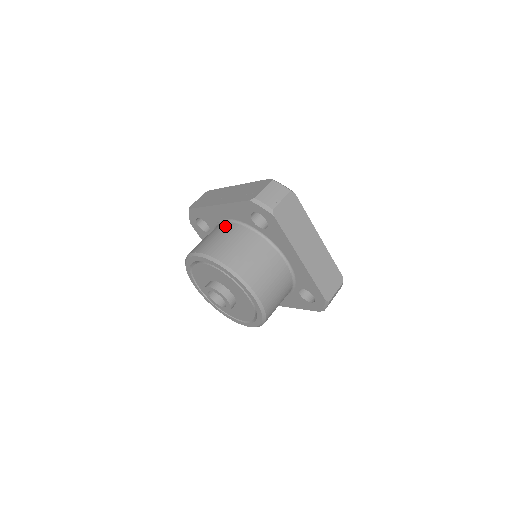
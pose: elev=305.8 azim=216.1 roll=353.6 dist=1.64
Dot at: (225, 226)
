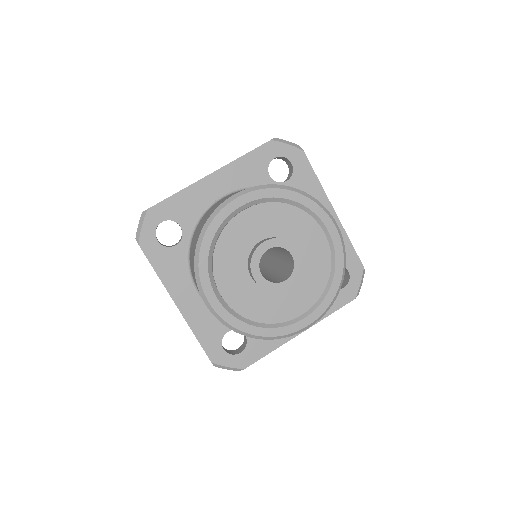
Dot at: occluded
